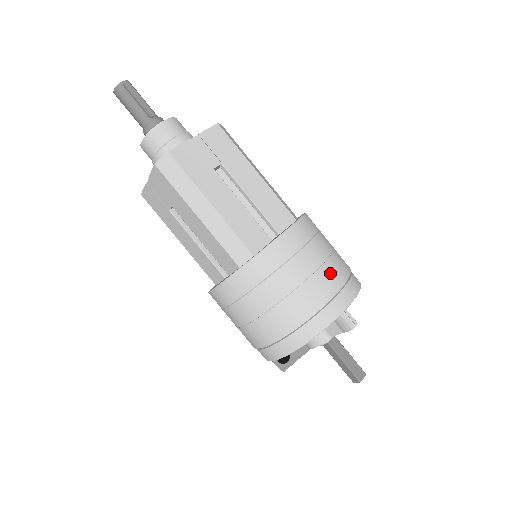
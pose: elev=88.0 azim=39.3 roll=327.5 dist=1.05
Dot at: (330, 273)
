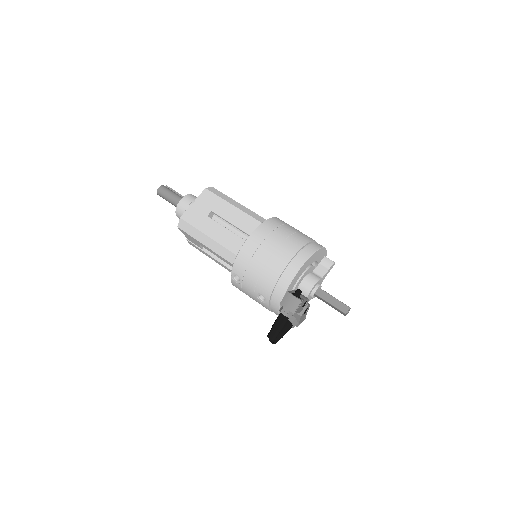
Dot at: occluded
